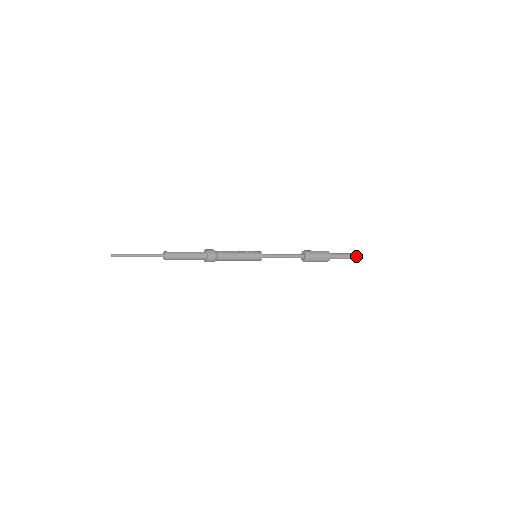
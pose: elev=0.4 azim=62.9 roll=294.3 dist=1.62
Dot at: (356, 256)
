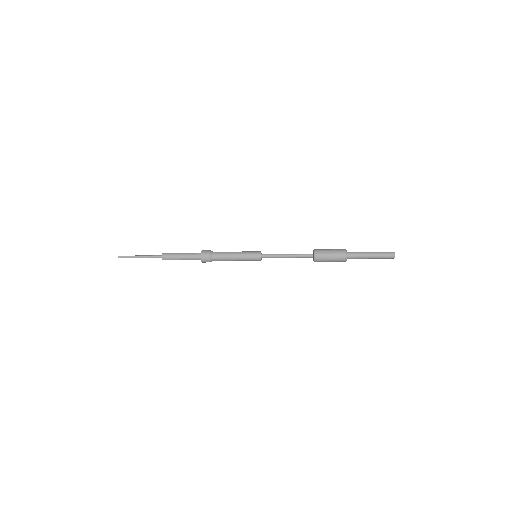
Dot at: (384, 252)
